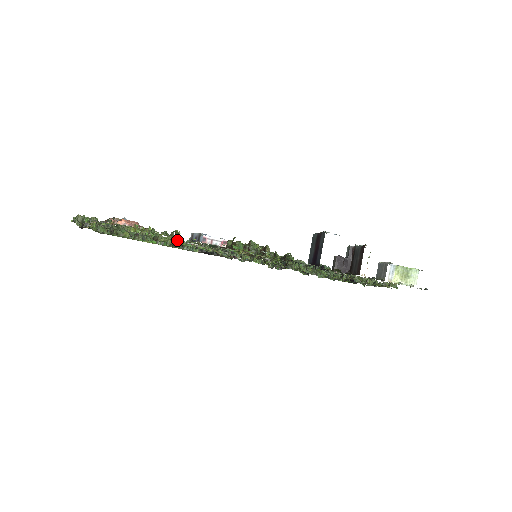
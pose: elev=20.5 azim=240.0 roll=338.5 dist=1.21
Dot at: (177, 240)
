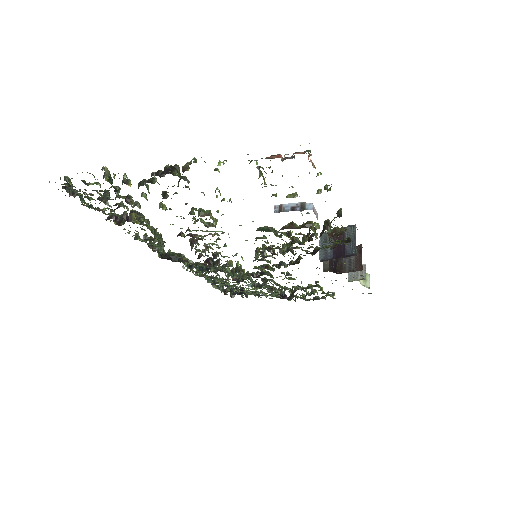
Dot at: (210, 223)
